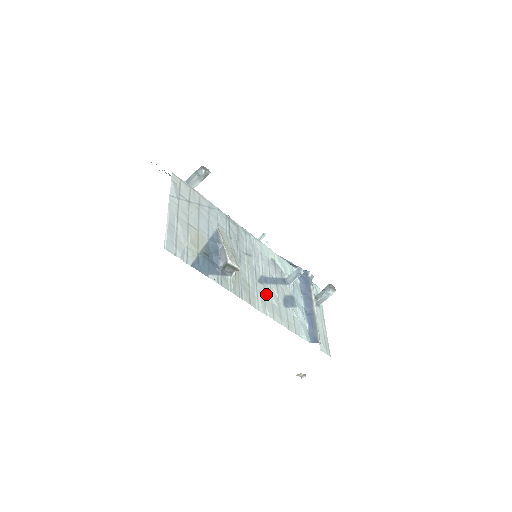
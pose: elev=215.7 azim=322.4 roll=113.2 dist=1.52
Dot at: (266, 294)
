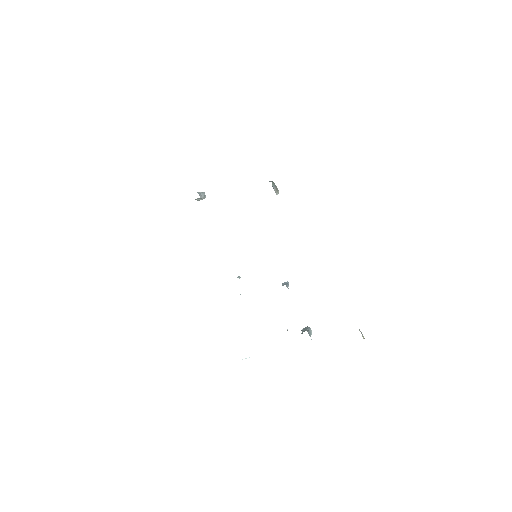
Dot at: occluded
